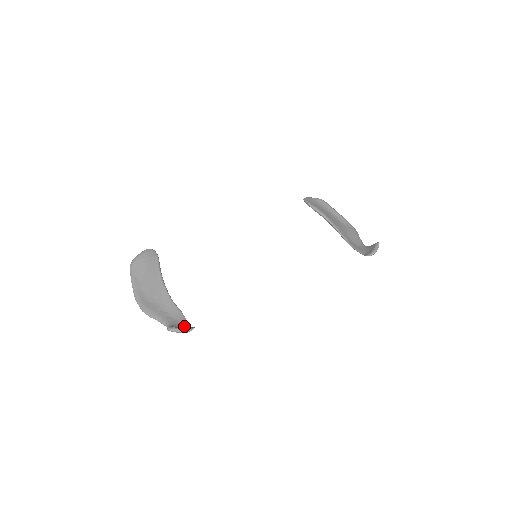
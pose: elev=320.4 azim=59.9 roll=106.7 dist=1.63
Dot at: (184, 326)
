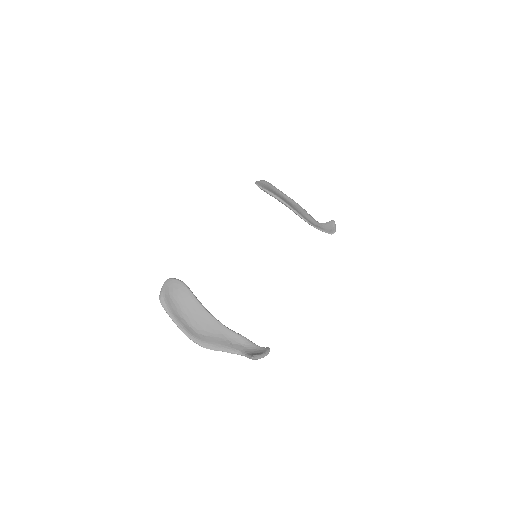
Dot at: (257, 349)
